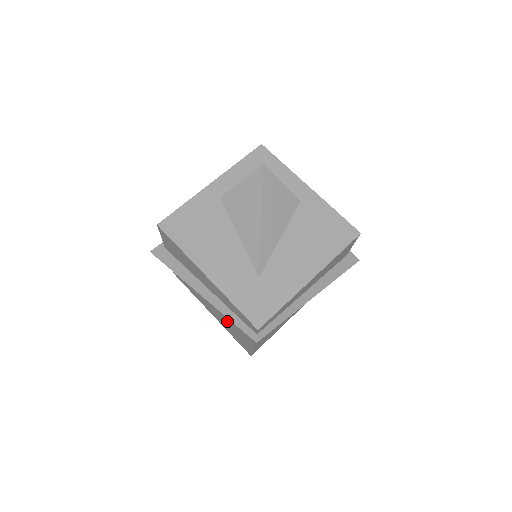
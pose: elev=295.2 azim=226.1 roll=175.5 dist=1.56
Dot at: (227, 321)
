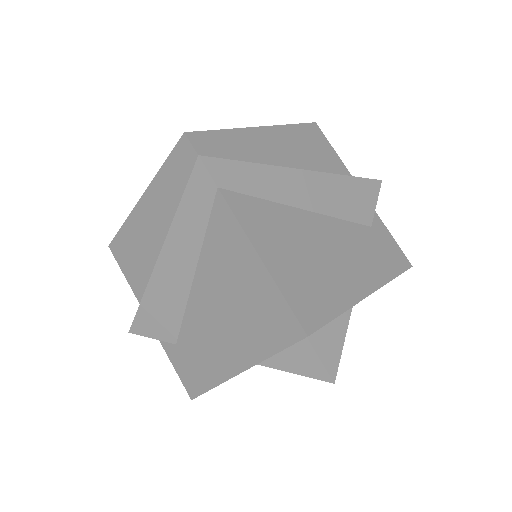
Dot at: (224, 290)
